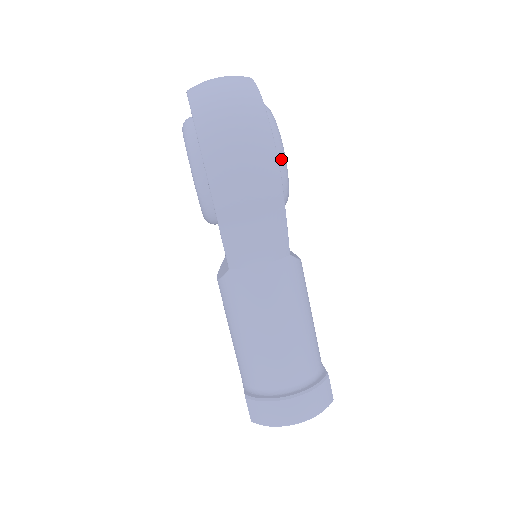
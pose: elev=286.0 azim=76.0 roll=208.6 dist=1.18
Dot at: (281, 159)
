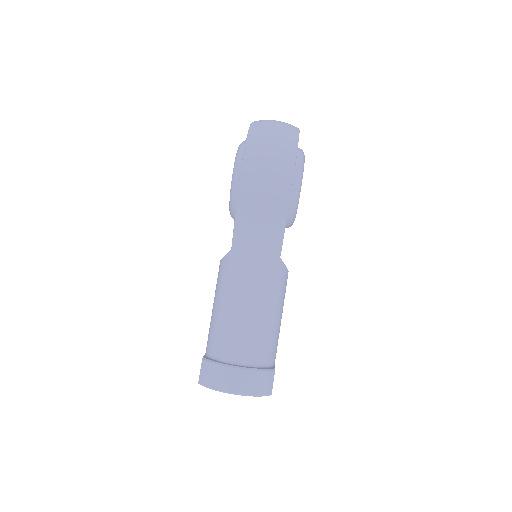
Dot at: (298, 182)
